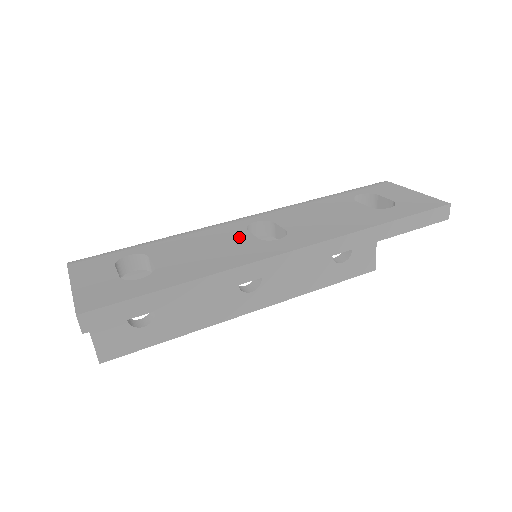
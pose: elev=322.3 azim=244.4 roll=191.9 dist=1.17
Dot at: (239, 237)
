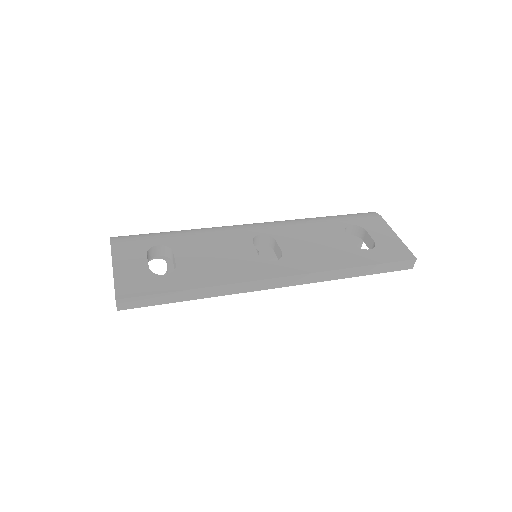
Dot at: (245, 249)
